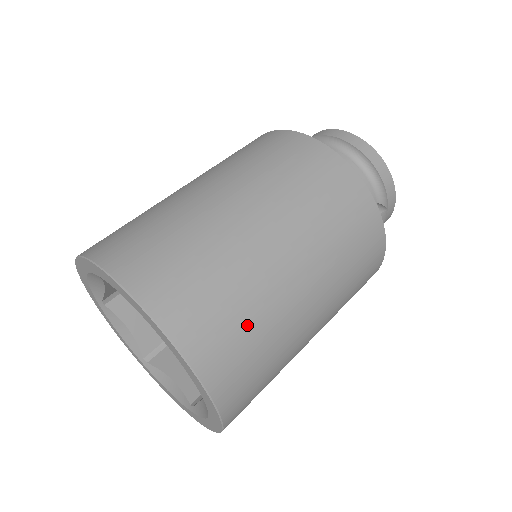
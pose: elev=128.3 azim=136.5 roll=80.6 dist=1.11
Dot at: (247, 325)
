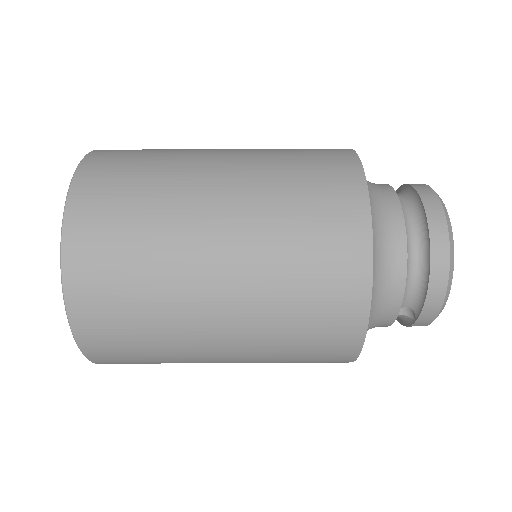
Dot at: (138, 320)
